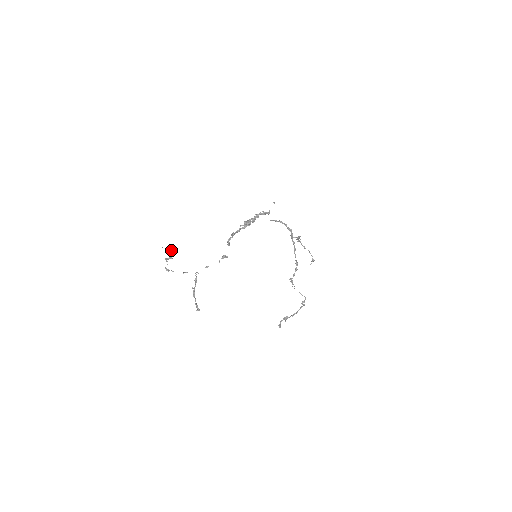
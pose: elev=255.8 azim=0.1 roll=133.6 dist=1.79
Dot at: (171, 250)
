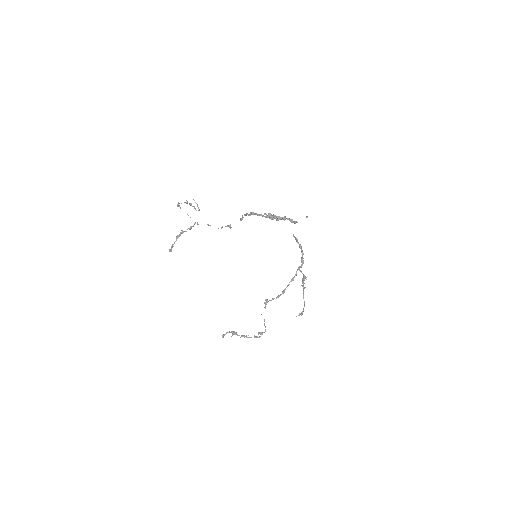
Dot at: occluded
